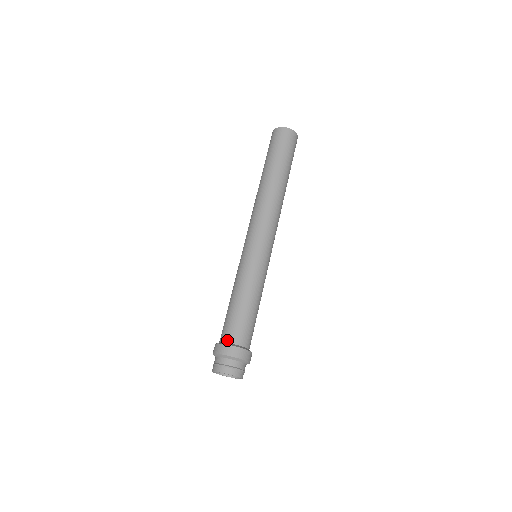
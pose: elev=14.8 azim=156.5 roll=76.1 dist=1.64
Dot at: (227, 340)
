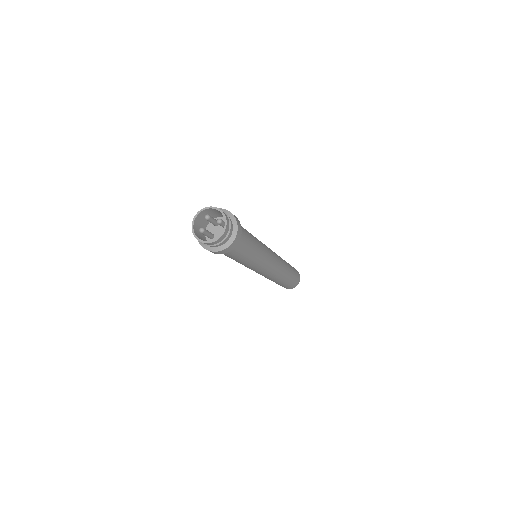
Dot at: occluded
